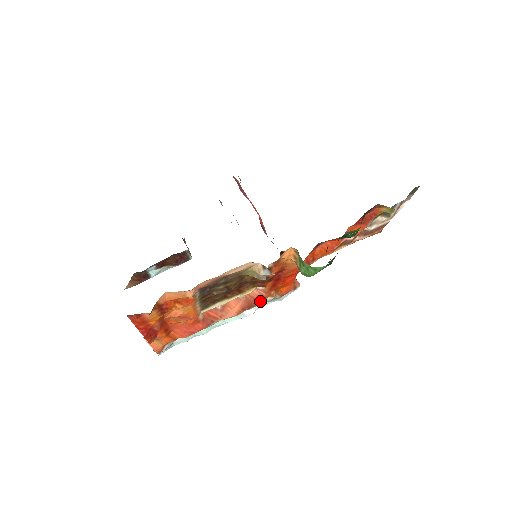
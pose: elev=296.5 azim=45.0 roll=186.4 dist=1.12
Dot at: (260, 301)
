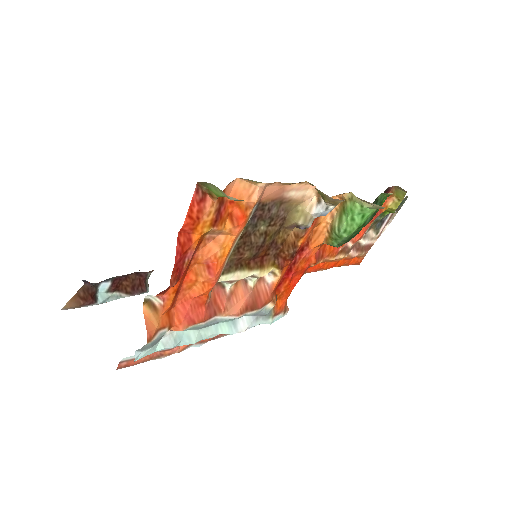
Dot at: (263, 303)
